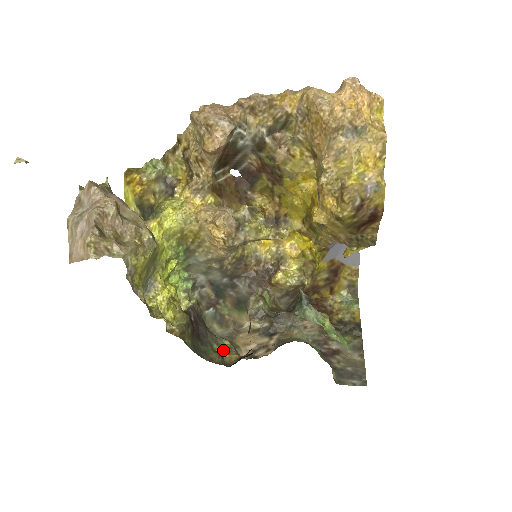
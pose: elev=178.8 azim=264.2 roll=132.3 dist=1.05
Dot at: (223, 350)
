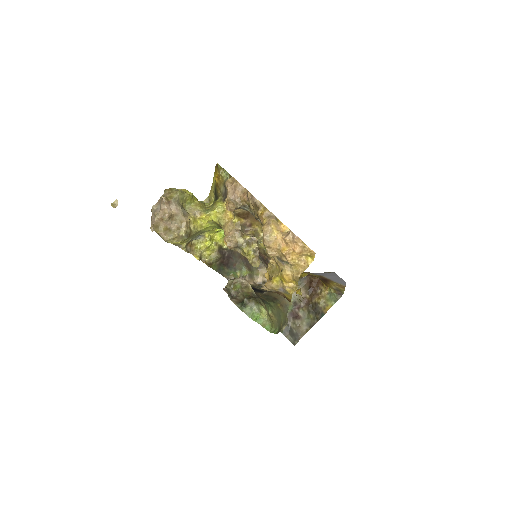
Dot at: (241, 275)
